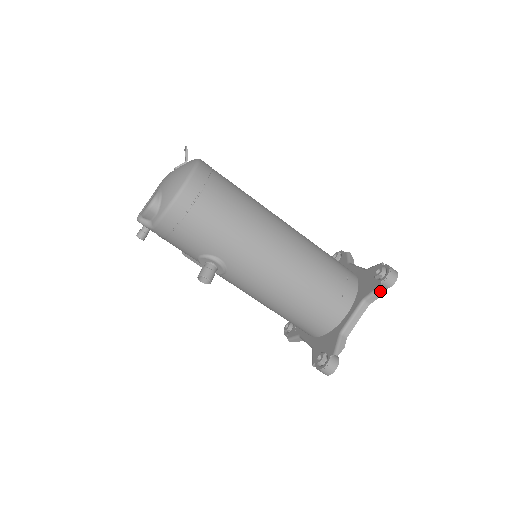
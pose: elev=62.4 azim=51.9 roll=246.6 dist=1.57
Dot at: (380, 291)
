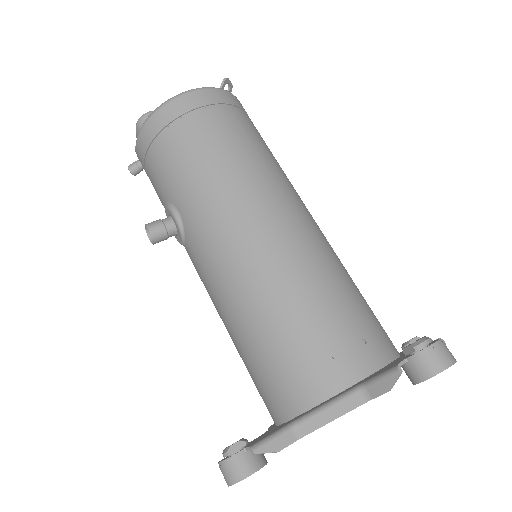
Dot at: (394, 375)
